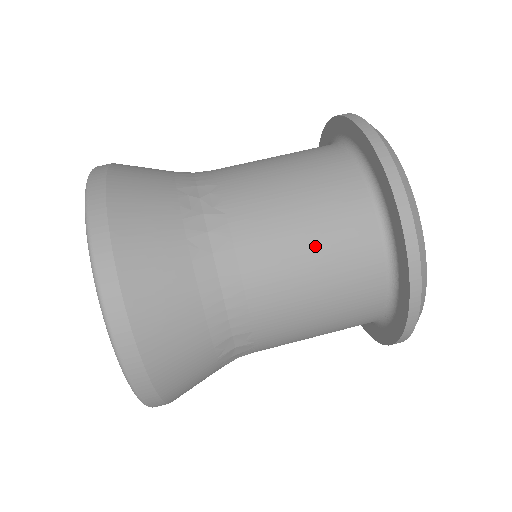
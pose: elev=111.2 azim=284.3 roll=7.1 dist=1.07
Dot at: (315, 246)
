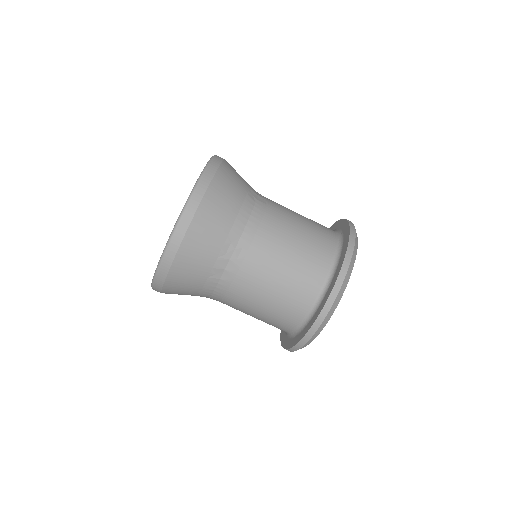
Dot at: (267, 307)
